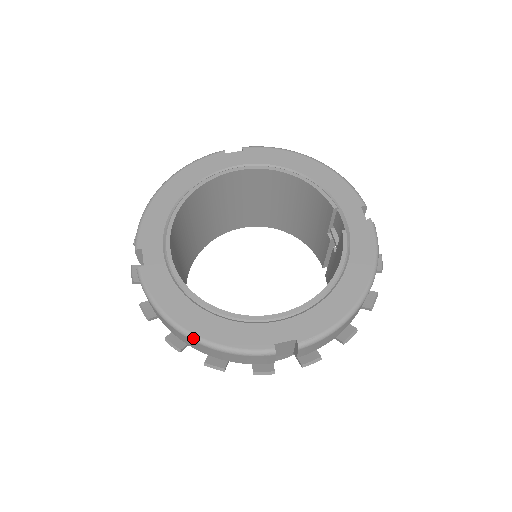
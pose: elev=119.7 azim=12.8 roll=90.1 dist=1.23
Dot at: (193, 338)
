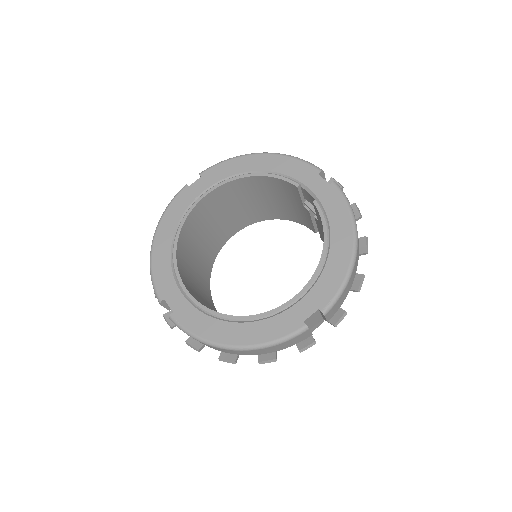
Dot at: (239, 349)
